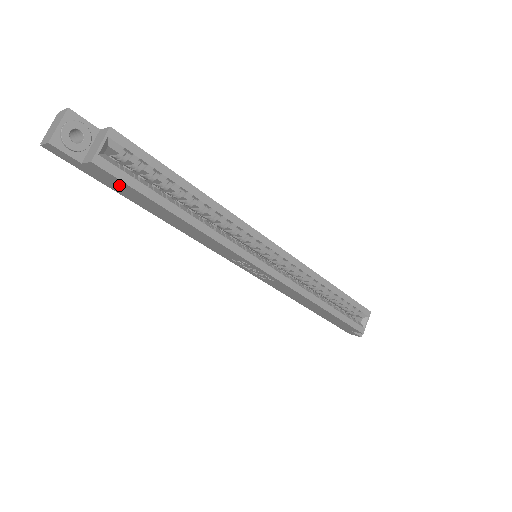
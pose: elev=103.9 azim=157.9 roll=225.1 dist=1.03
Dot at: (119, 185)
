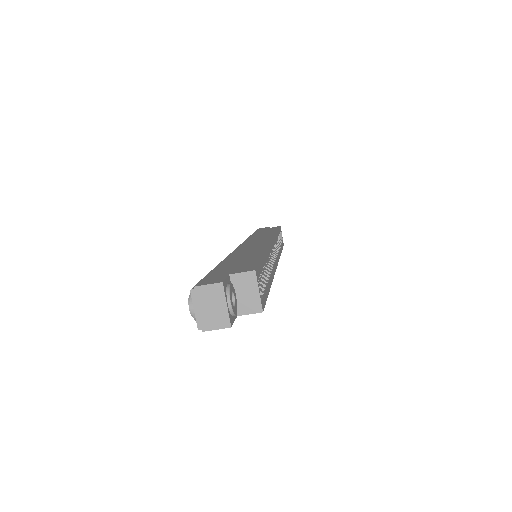
Dot at: occluded
